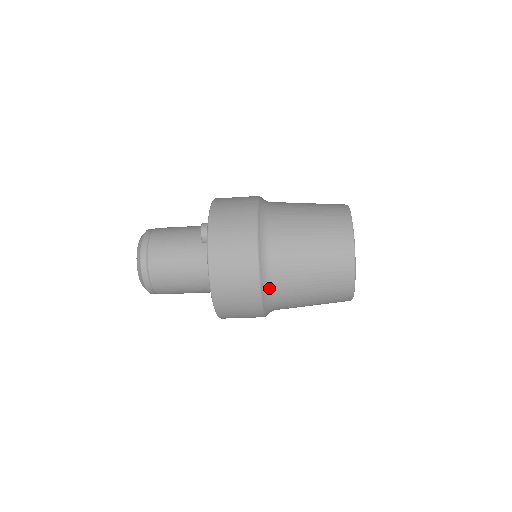
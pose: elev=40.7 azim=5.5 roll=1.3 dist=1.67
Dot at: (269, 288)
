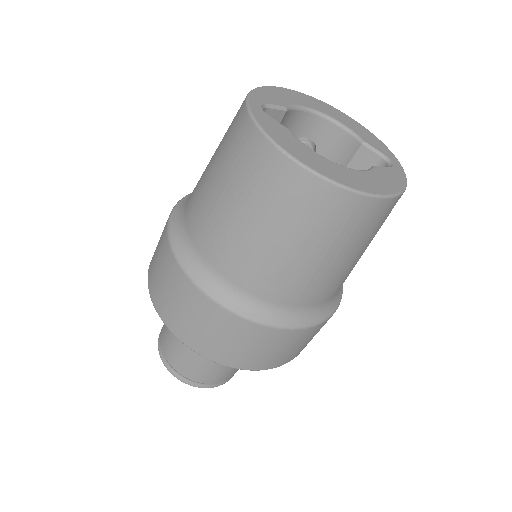
Dot at: (242, 296)
